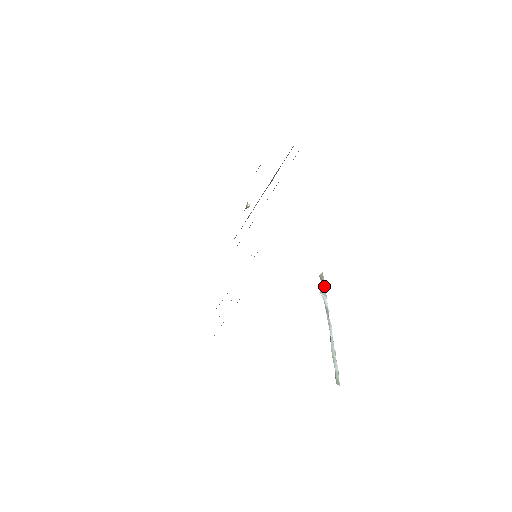
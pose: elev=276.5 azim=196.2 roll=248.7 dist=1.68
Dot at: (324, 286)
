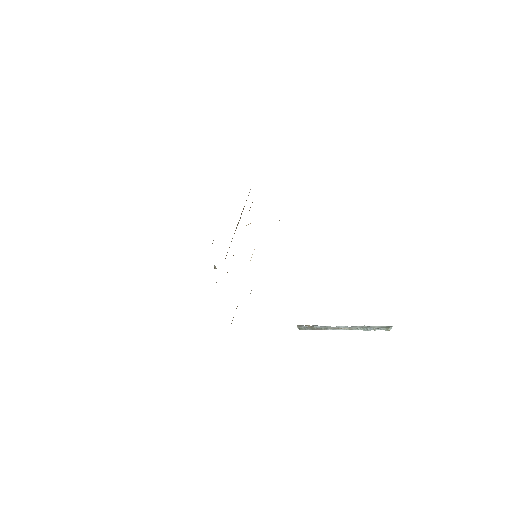
Dot at: (308, 325)
